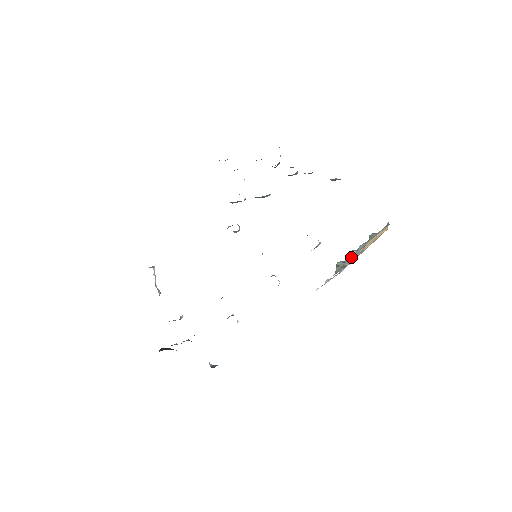
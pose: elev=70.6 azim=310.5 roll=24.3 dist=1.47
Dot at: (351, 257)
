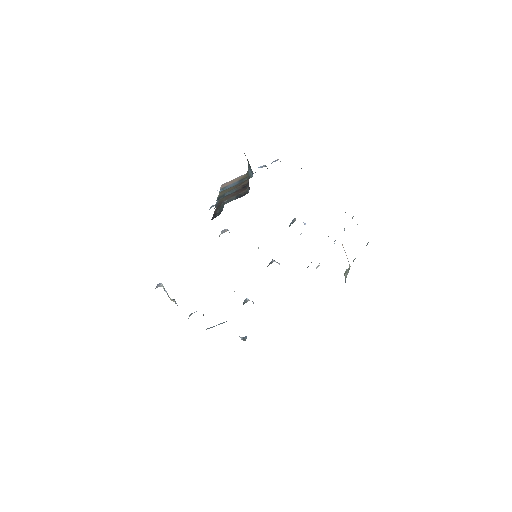
Dot at: occluded
